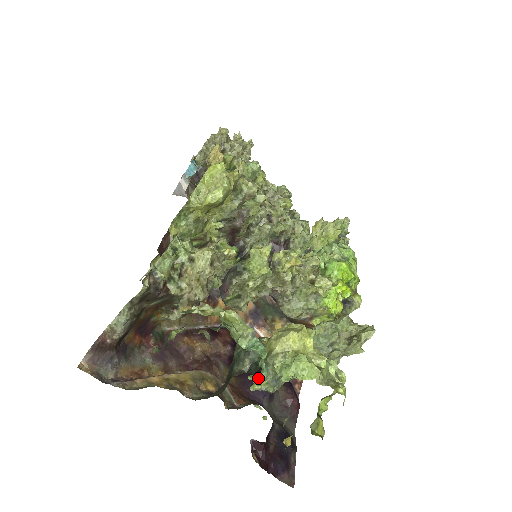
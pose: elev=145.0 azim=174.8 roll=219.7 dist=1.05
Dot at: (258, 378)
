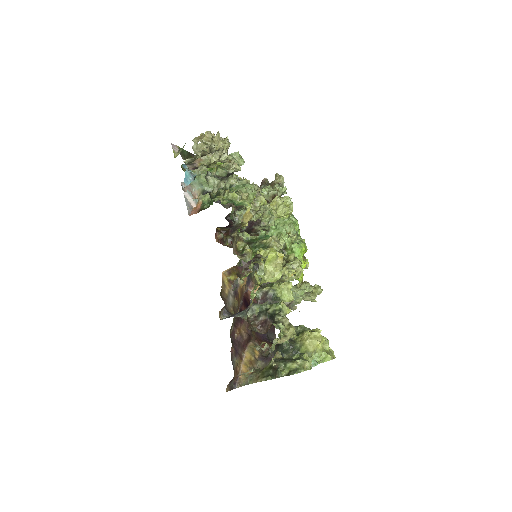
Dot at: occluded
